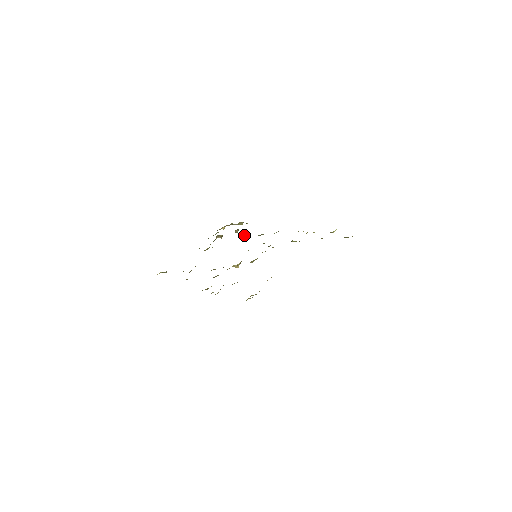
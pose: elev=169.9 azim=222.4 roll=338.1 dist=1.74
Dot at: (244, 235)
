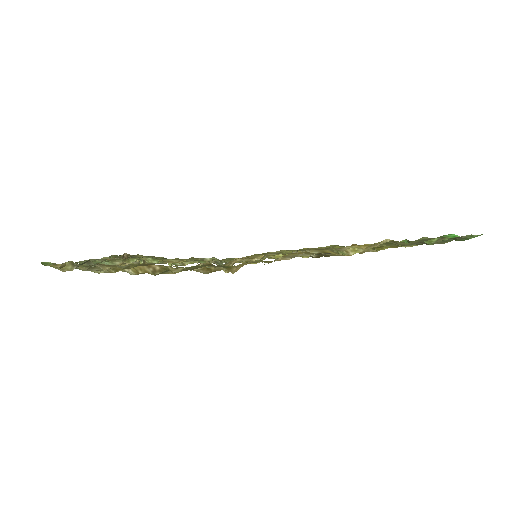
Dot at: occluded
